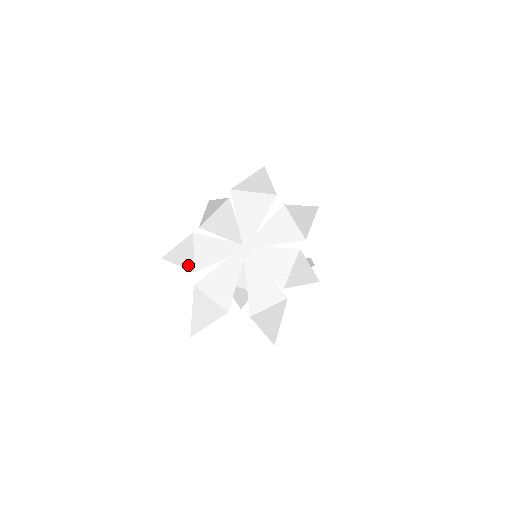
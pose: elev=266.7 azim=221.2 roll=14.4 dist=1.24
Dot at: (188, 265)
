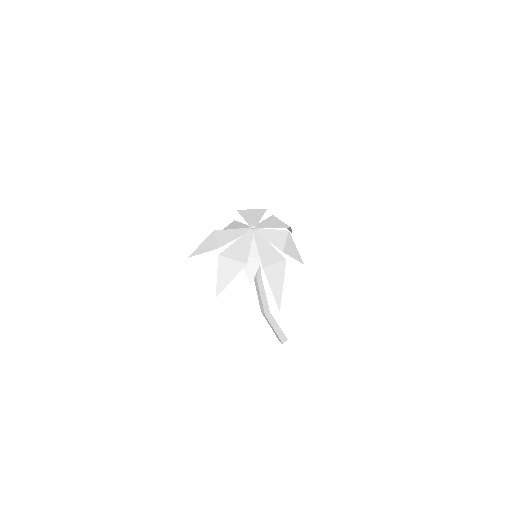
Dot at: (212, 248)
